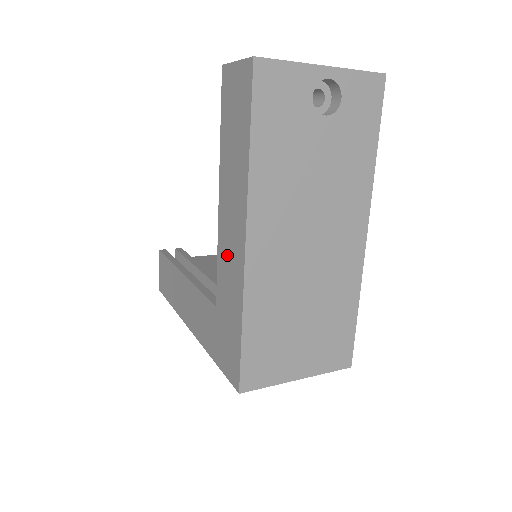
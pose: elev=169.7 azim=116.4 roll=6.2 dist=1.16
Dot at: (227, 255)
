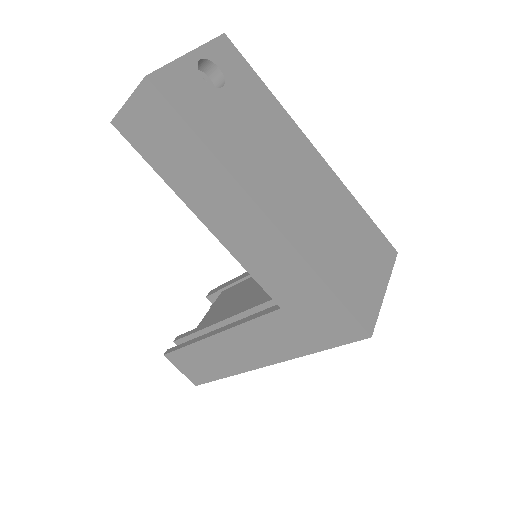
Dot at: (256, 254)
